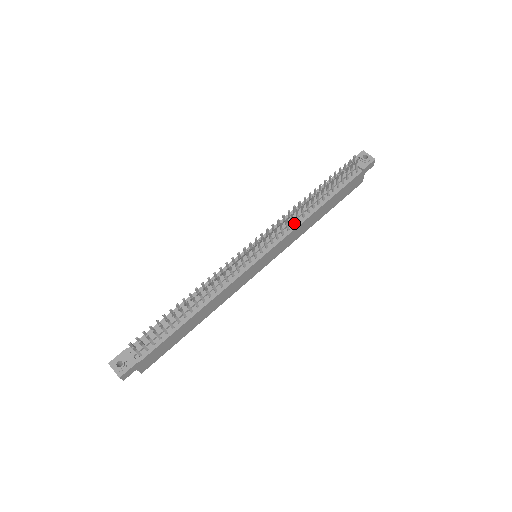
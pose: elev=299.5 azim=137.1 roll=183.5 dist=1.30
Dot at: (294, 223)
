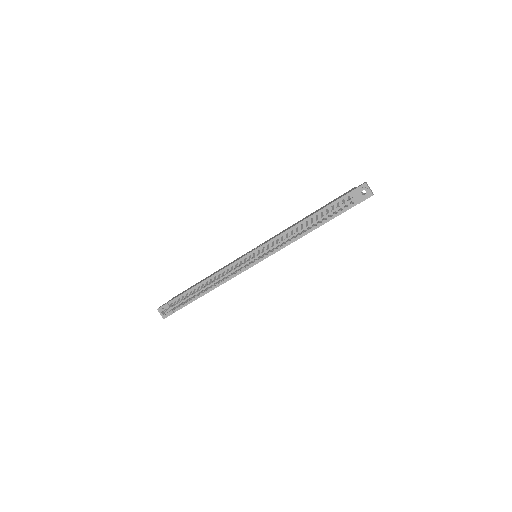
Dot at: occluded
